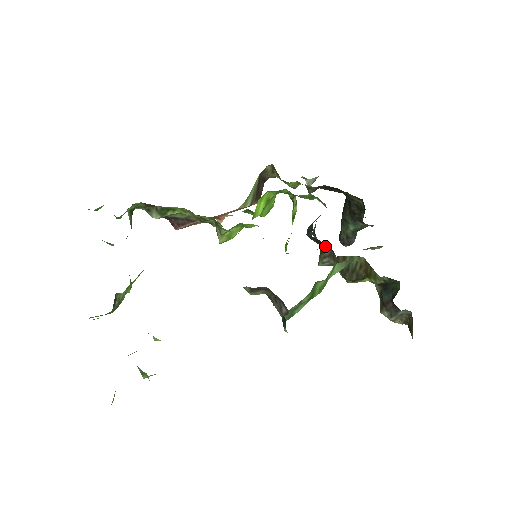
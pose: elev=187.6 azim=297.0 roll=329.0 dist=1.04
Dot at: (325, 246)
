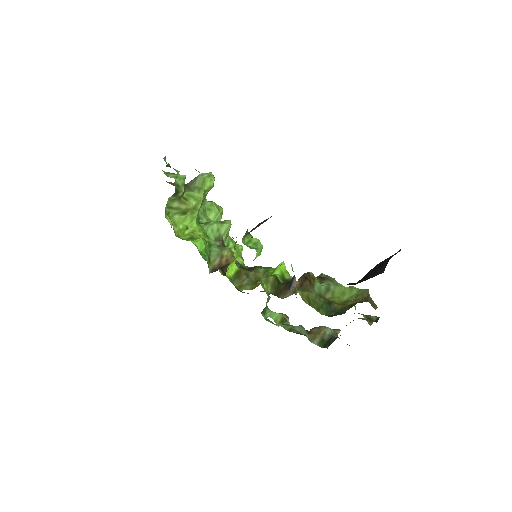
Dot at: occluded
